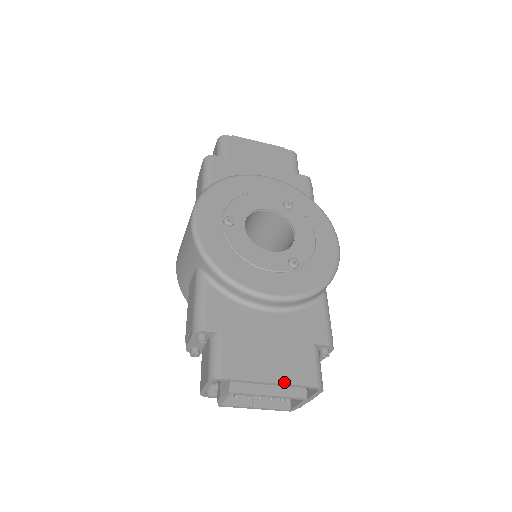
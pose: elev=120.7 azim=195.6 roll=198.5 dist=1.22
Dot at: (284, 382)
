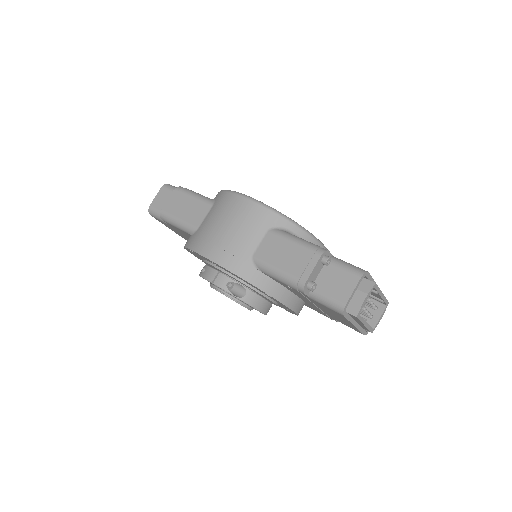
Dot at: occluded
